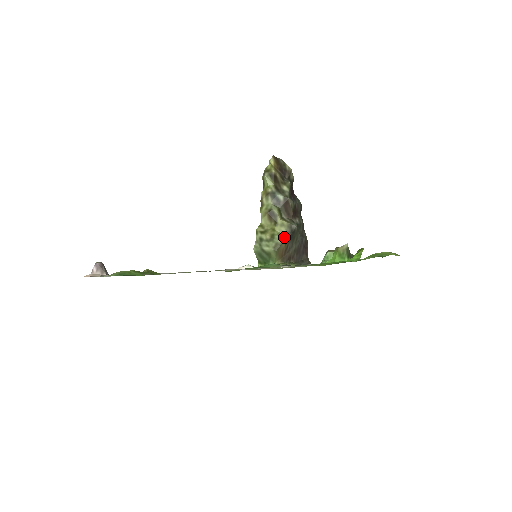
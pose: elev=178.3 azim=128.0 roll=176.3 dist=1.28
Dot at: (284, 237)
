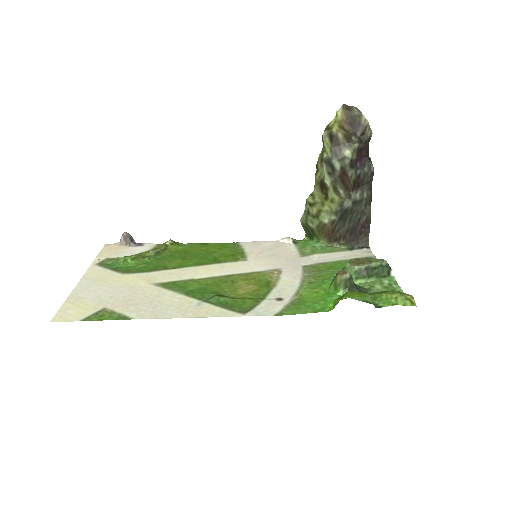
Dot at: (331, 216)
